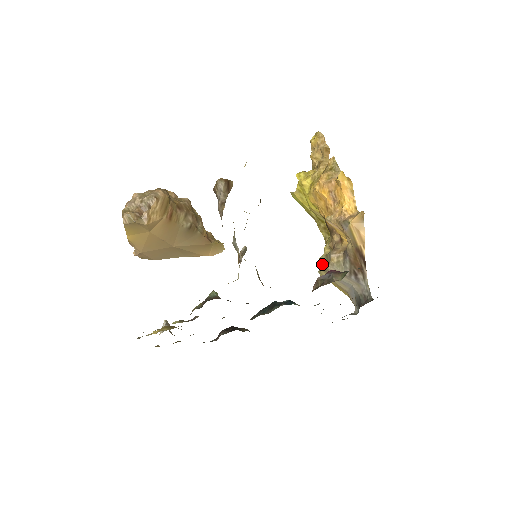
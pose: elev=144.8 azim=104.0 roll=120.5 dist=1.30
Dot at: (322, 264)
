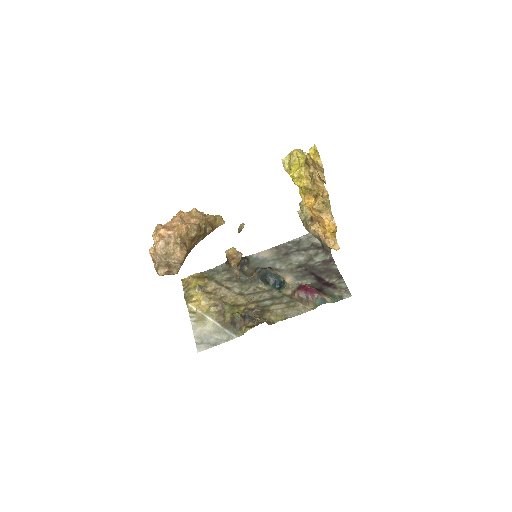
Dot at: (301, 209)
